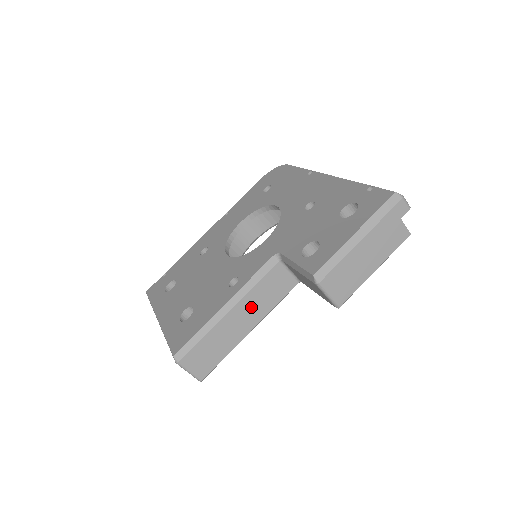
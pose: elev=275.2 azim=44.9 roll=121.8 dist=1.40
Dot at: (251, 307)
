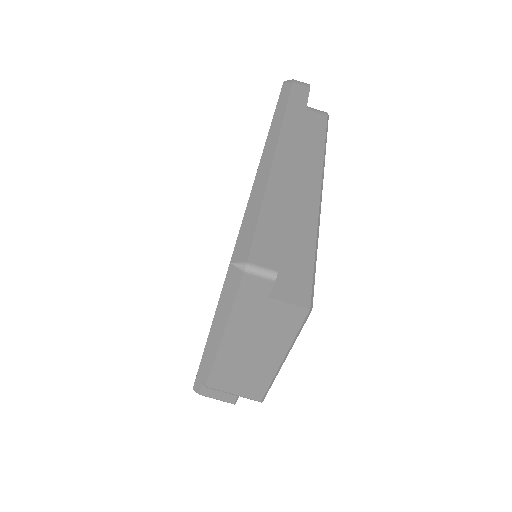
Dot at: occluded
